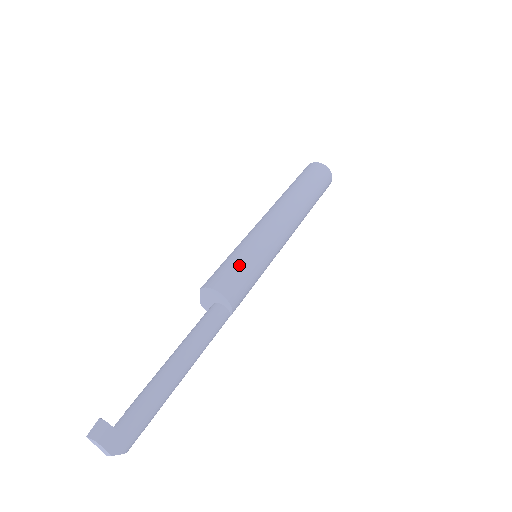
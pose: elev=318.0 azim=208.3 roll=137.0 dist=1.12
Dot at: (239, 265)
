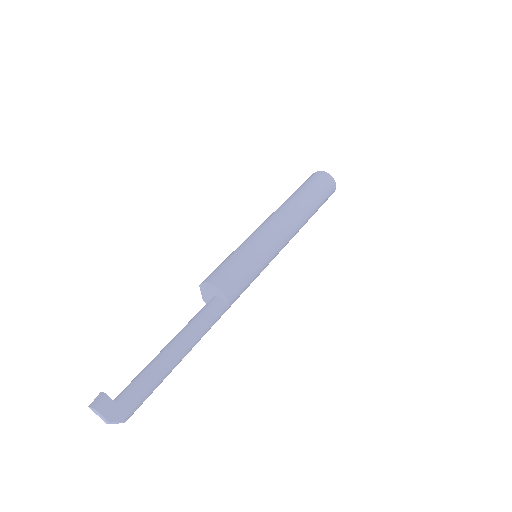
Dot at: (234, 262)
